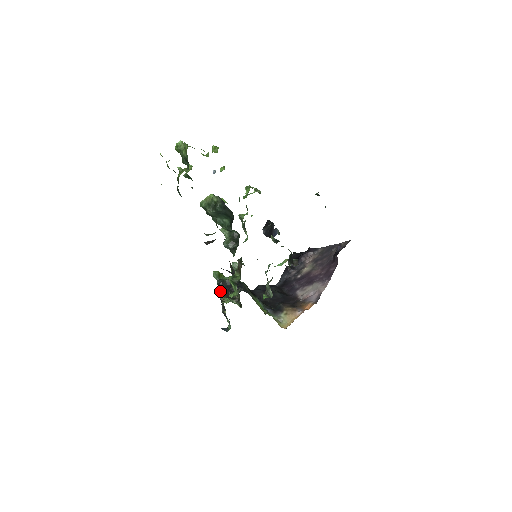
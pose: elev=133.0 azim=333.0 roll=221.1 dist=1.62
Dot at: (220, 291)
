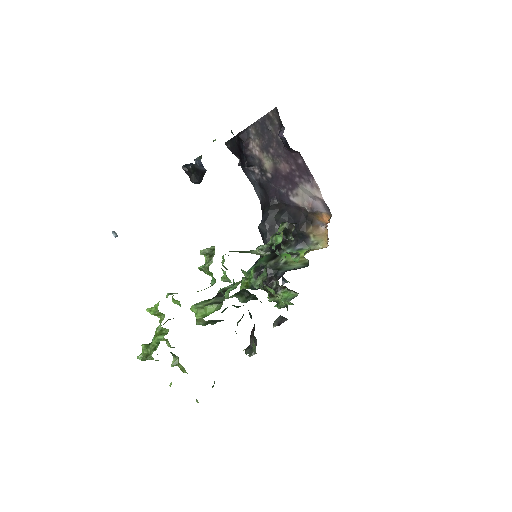
Dot at: occluded
